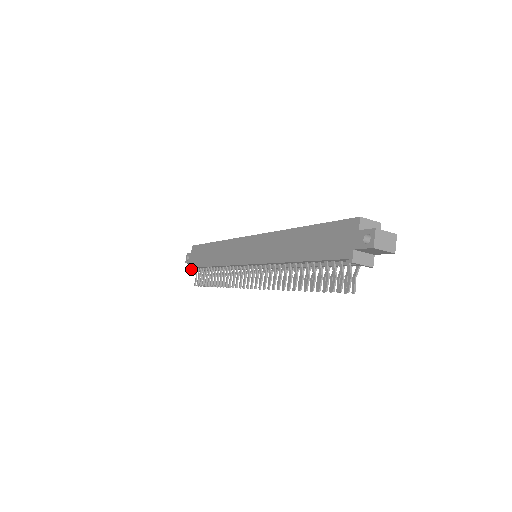
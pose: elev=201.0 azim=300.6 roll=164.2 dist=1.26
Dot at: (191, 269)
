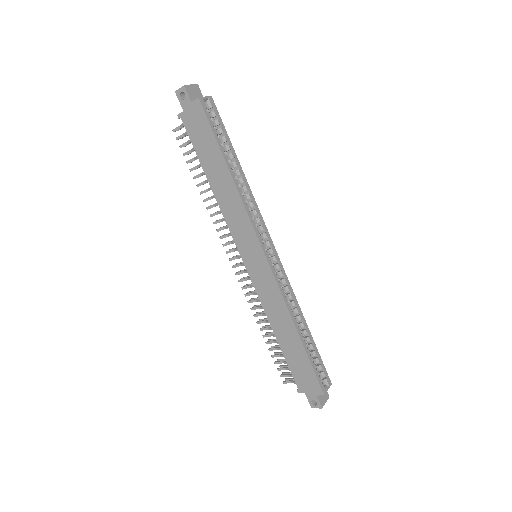
Dot at: occluded
